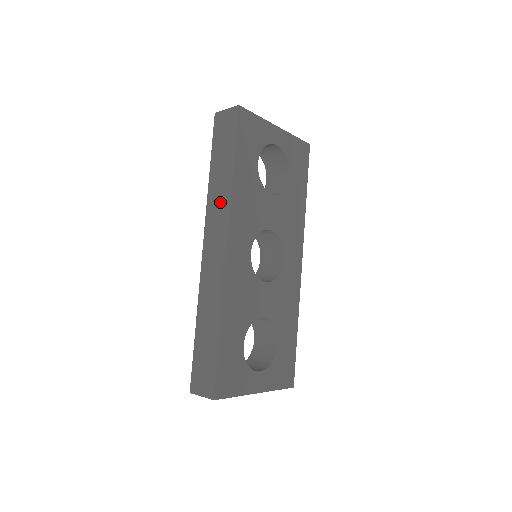
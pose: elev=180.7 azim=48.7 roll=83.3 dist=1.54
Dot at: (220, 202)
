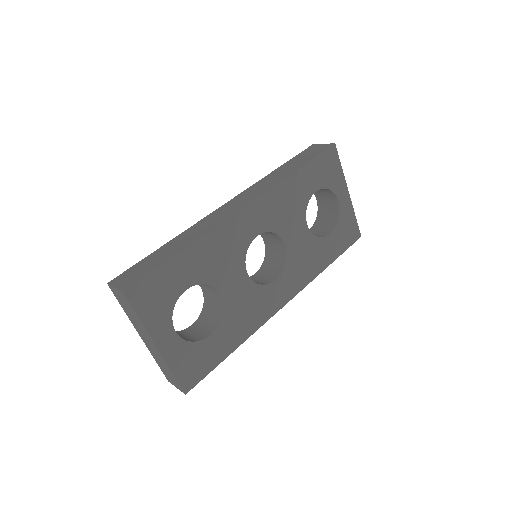
Dot at: (267, 183)
